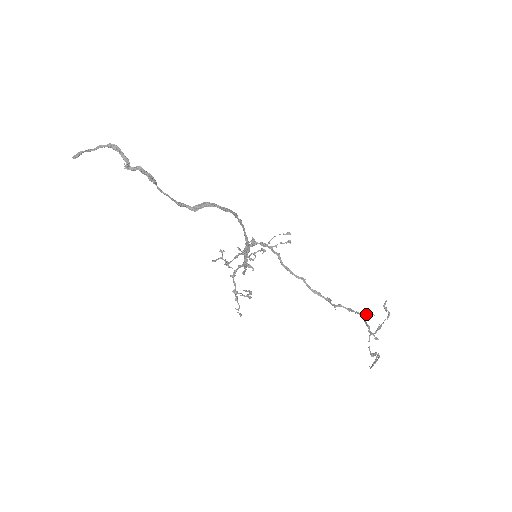
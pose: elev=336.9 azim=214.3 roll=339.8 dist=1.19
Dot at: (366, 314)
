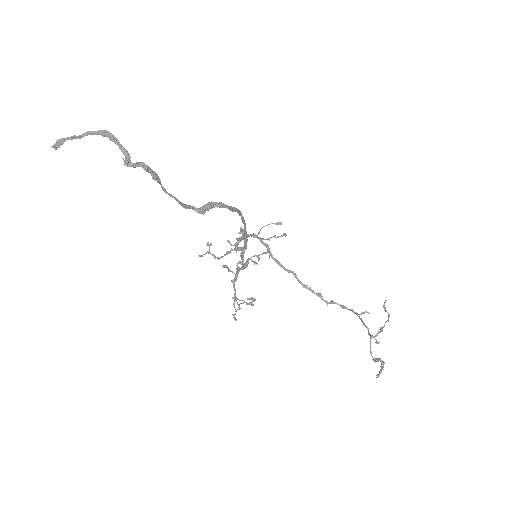
Dot at: (362, 313)
